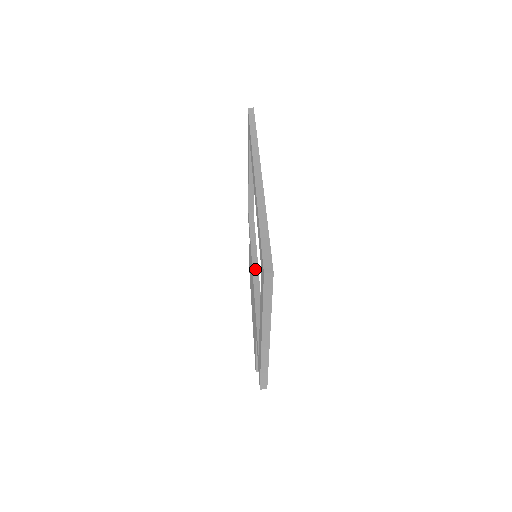
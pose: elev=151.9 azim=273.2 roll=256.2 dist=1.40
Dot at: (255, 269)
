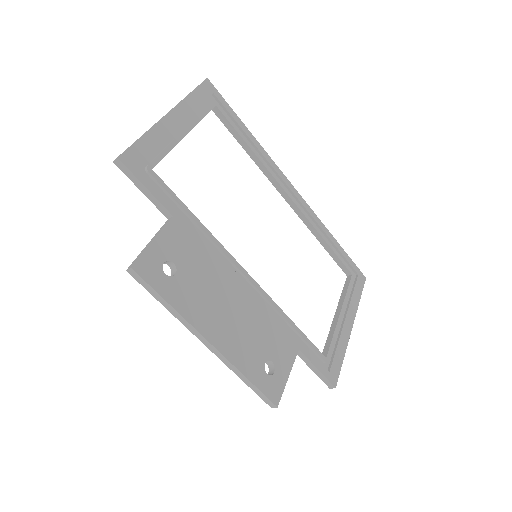
Dot at: (249, 278)
